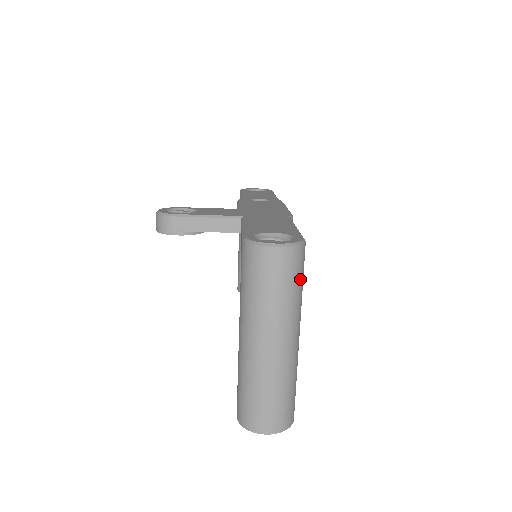
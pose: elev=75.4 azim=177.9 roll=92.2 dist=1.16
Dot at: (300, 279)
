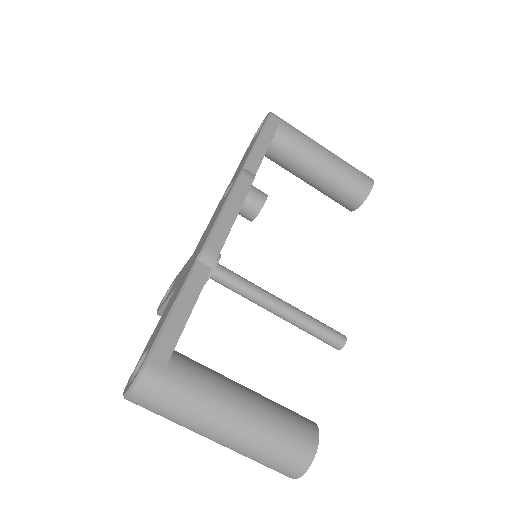
Dot at: (171, 394)
